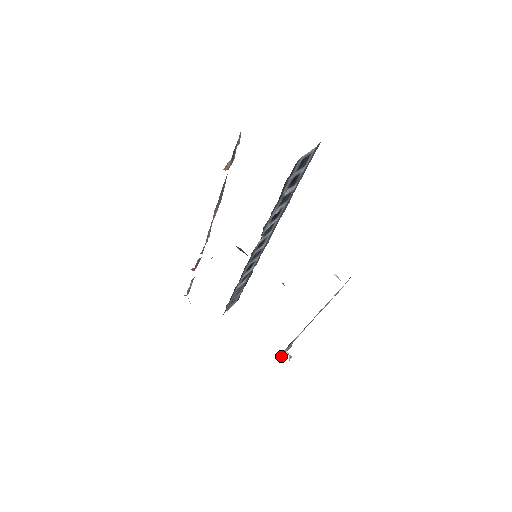
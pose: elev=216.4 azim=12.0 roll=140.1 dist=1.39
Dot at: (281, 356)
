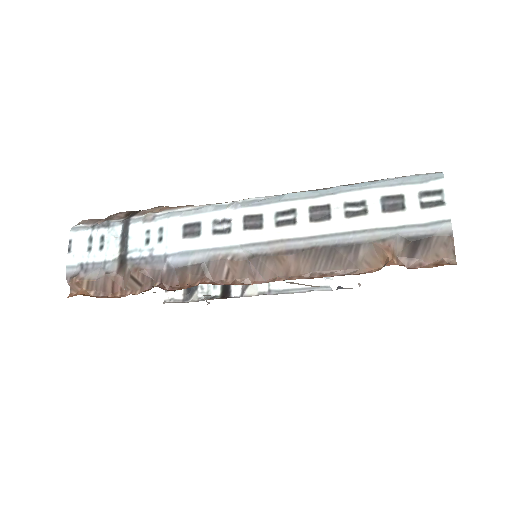
Dot at: (186, 299)
